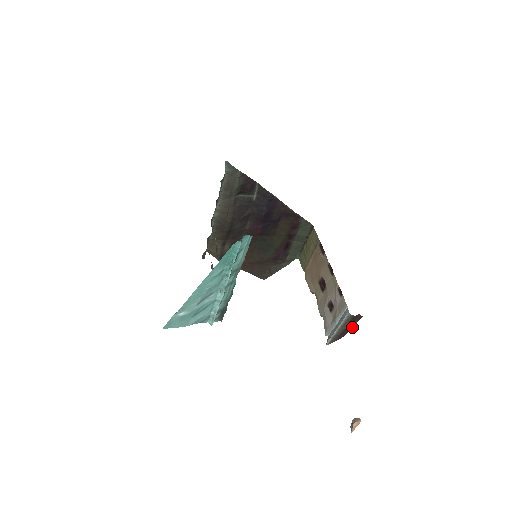
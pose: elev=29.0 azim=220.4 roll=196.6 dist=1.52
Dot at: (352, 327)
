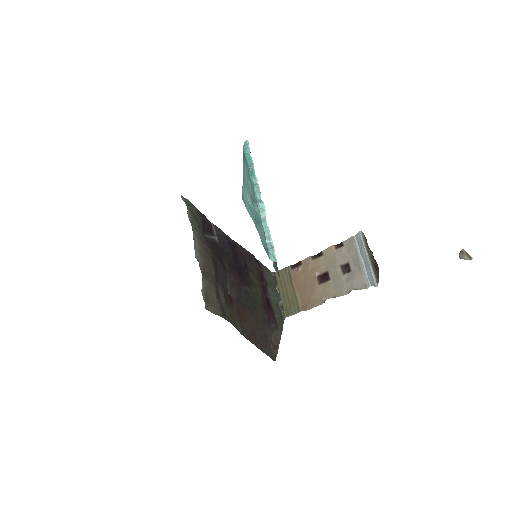
Dot at: occluded
